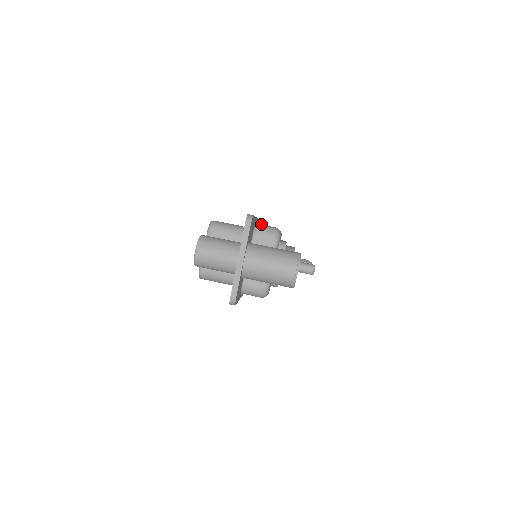
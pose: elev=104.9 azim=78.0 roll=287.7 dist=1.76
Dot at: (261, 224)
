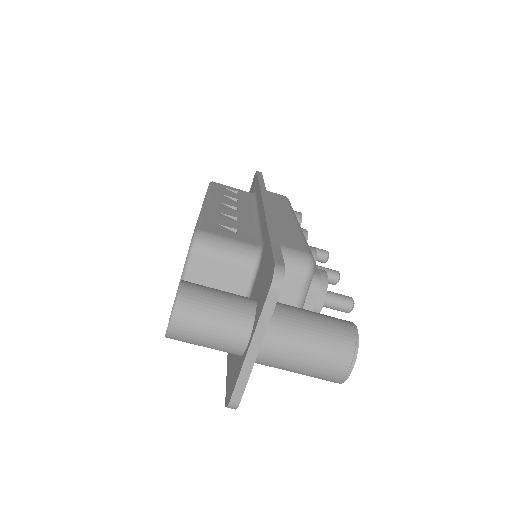
Dot at: occluded
